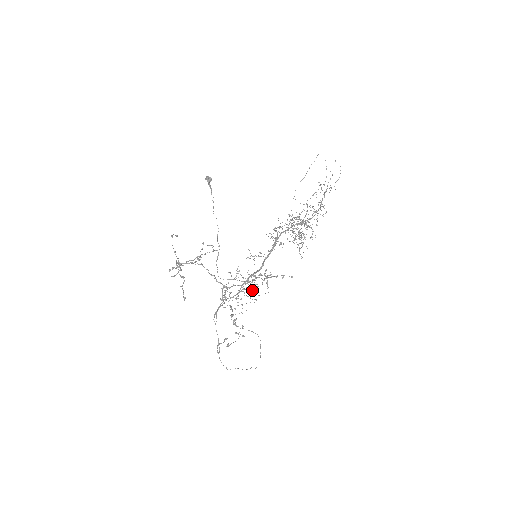
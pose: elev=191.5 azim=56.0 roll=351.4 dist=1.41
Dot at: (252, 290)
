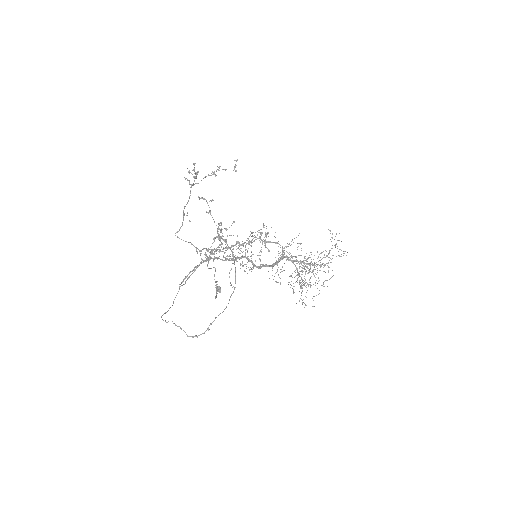
Dot at: occluded
